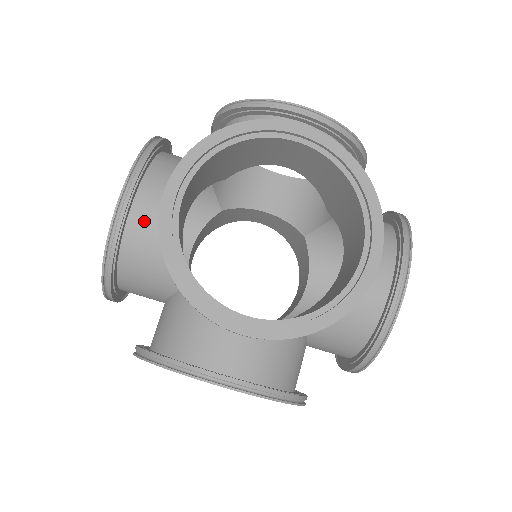
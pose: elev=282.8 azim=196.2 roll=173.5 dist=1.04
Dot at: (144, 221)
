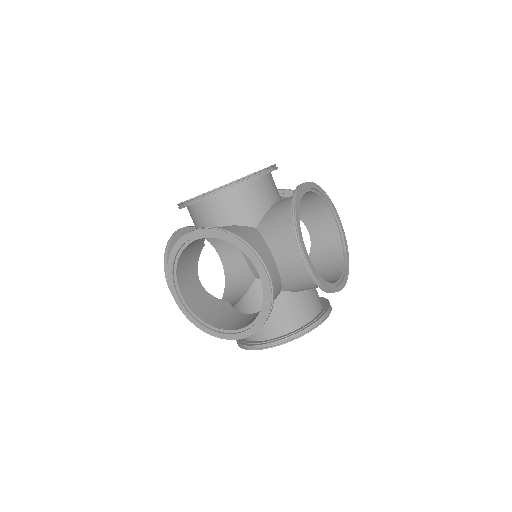
Dot at: occluded
